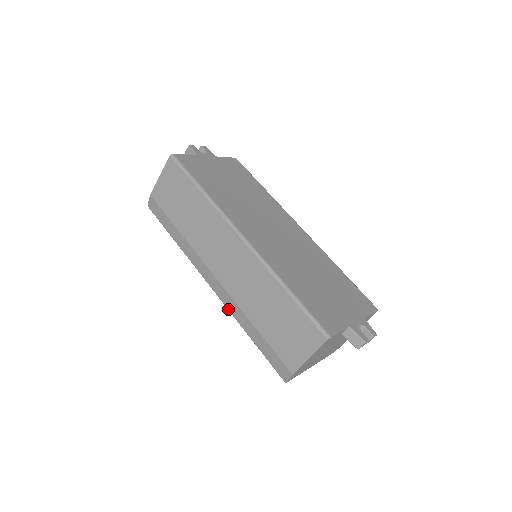
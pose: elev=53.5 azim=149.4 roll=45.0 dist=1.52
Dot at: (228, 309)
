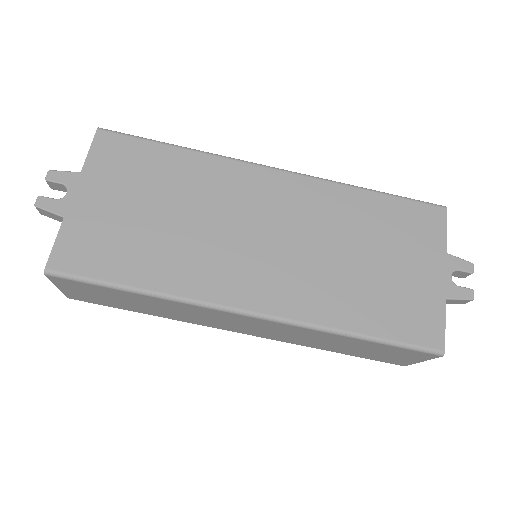
Dot at: occluded
